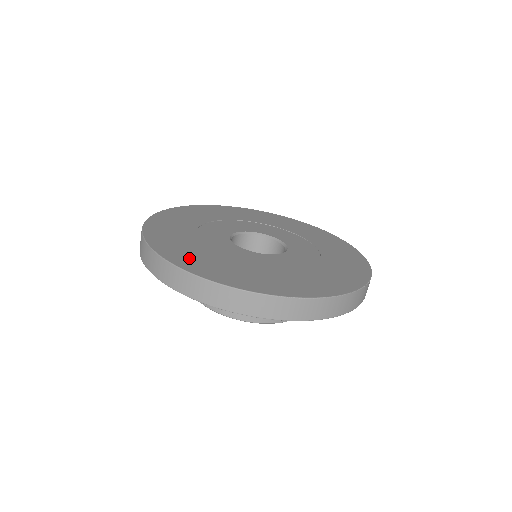
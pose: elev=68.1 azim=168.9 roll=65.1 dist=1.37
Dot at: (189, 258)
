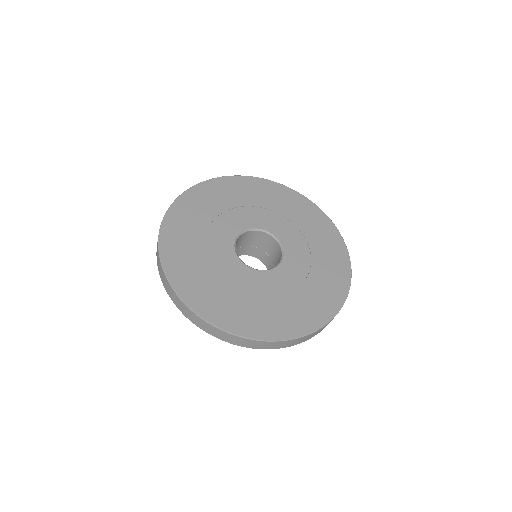
Dot at: (179, 226)
